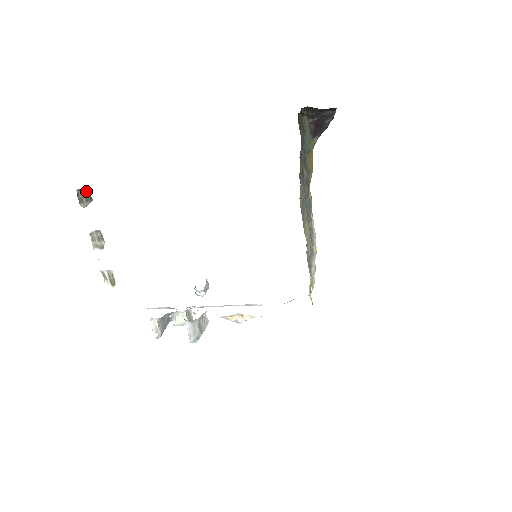
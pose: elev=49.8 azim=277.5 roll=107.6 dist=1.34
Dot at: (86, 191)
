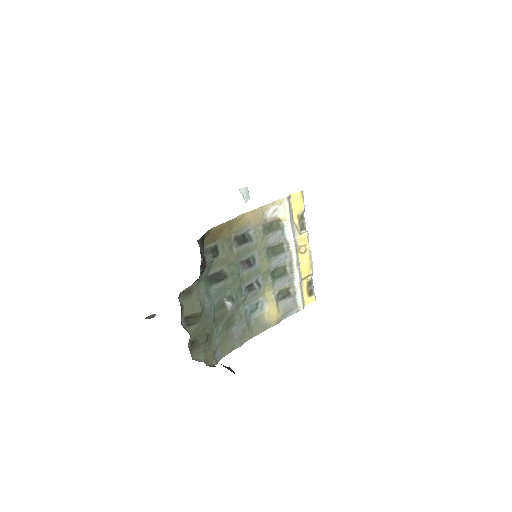
Dot at: occluded
